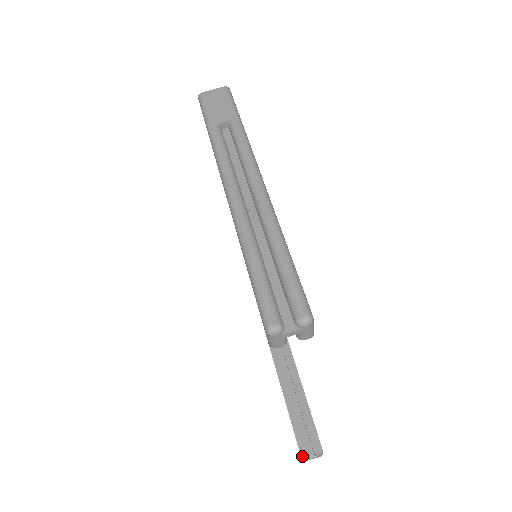
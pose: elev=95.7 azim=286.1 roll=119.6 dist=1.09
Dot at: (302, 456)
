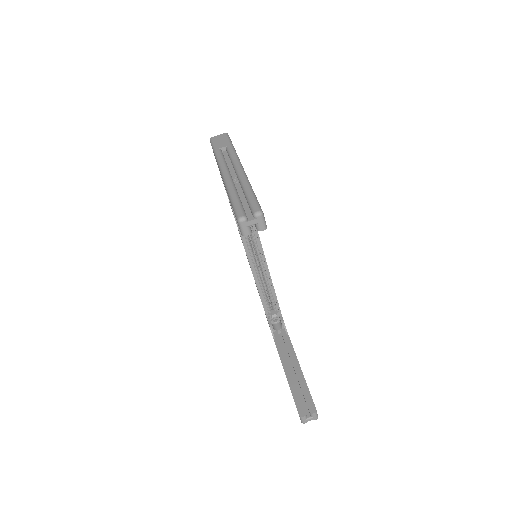
Dot at: (300, 415)
